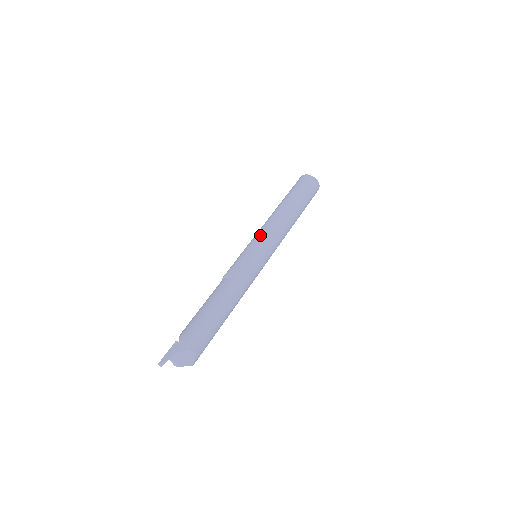
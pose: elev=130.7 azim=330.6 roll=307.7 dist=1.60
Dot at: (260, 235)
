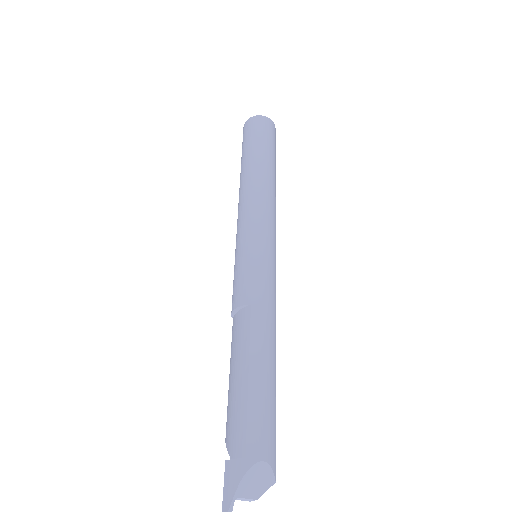
Dot at: (243, 225)
